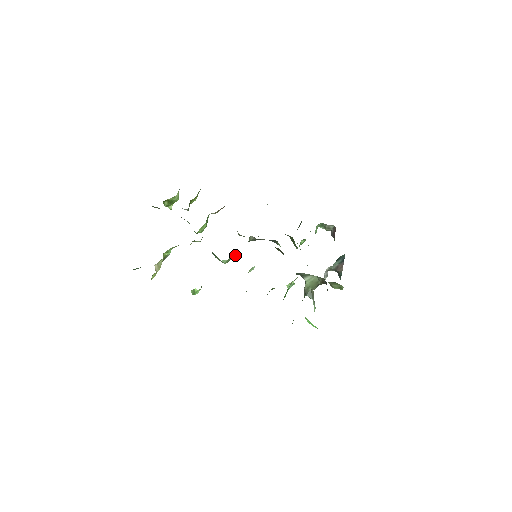
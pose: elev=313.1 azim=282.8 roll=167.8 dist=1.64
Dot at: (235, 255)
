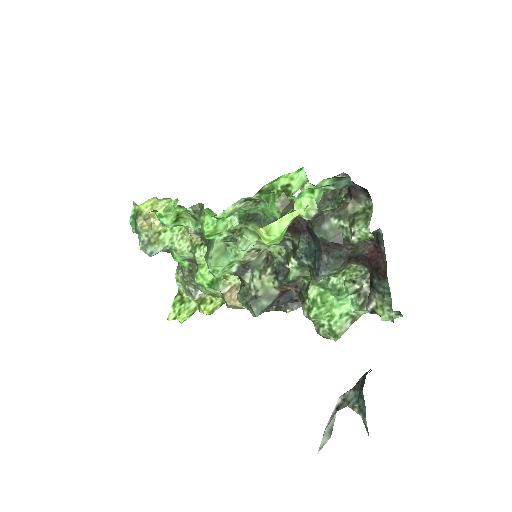
Dot at: (228, 262)
